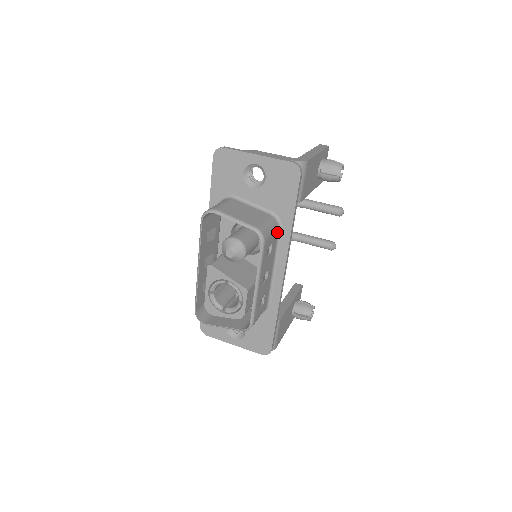
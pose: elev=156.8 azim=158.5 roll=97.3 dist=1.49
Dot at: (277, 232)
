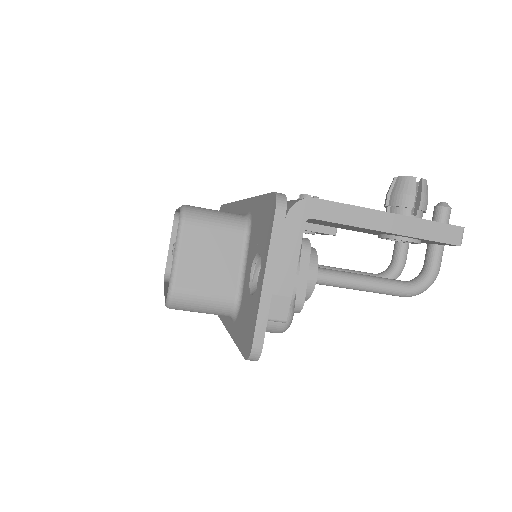
Dot at: occluded
